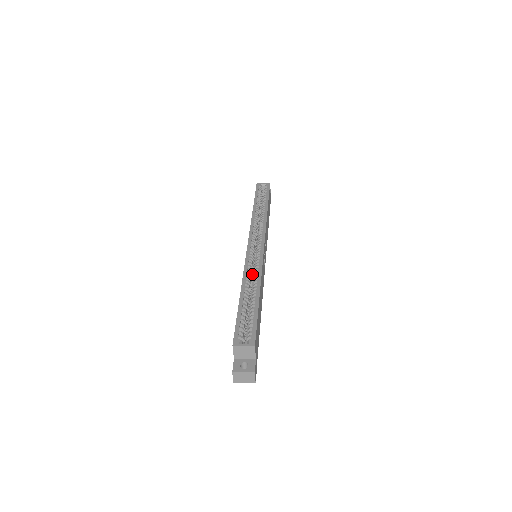
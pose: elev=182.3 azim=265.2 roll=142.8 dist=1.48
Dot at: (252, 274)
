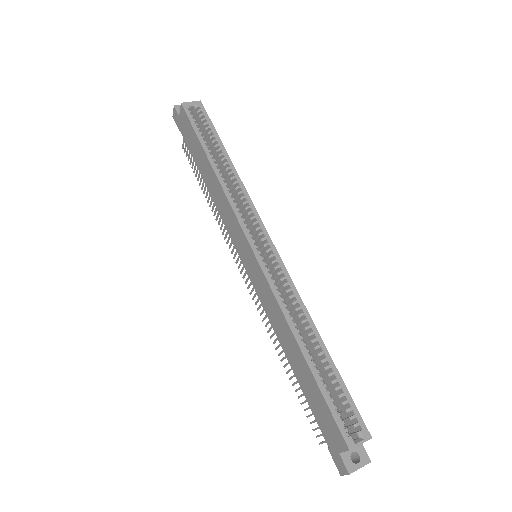
Dot at: (285, 303)
